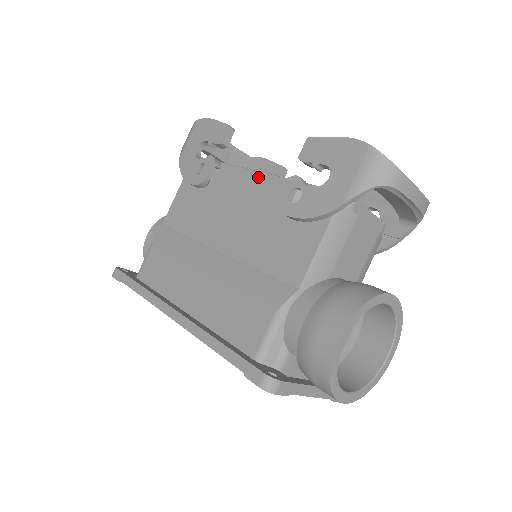
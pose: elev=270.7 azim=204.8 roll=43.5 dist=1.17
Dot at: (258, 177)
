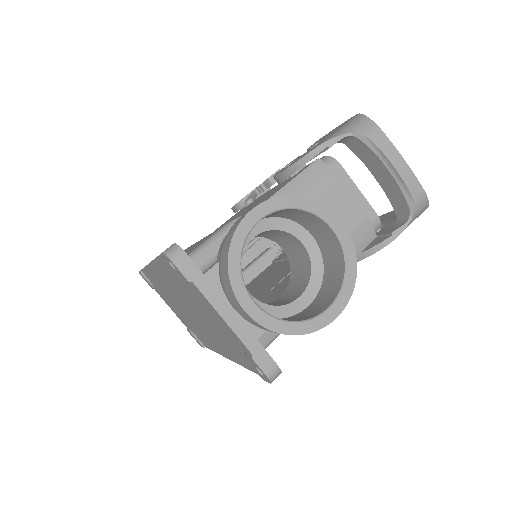
Dot at: occluded
